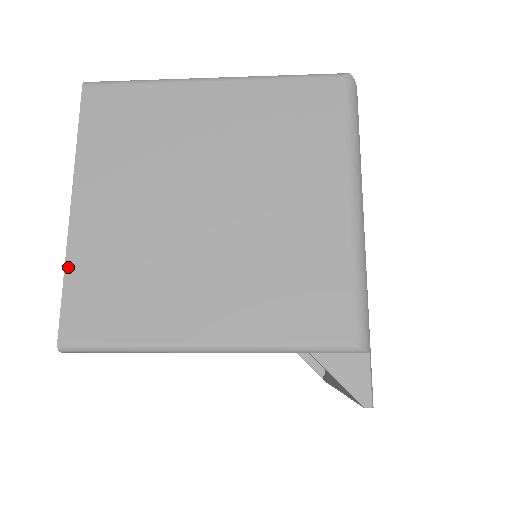
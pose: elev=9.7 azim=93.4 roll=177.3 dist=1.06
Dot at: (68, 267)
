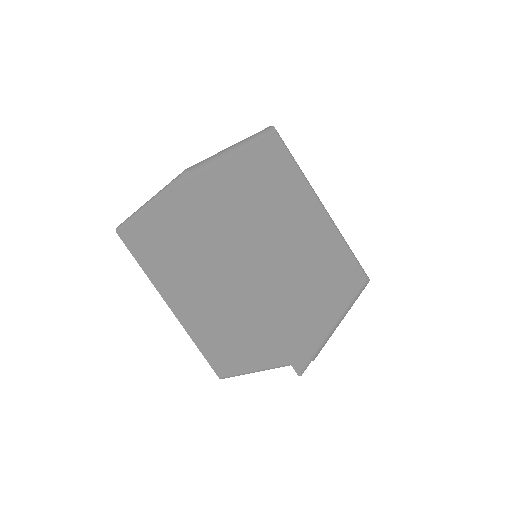
Dot at: occluded
